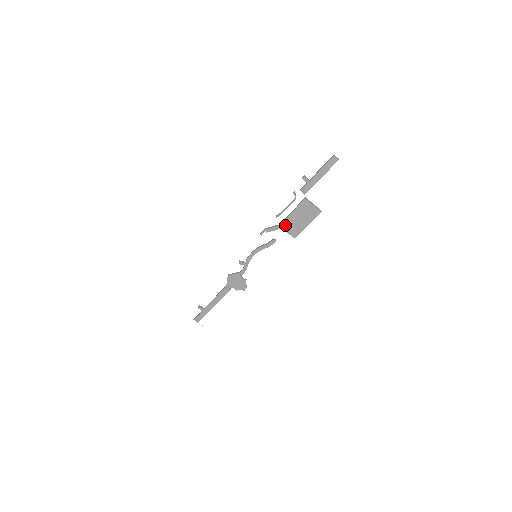
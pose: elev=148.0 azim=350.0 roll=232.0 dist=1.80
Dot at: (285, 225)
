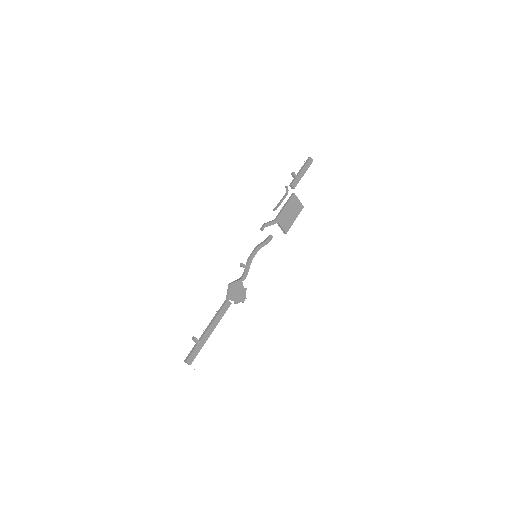
Dot at: (280, 219)
